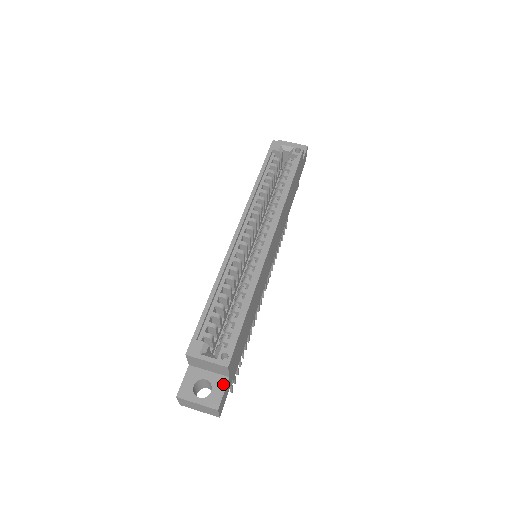
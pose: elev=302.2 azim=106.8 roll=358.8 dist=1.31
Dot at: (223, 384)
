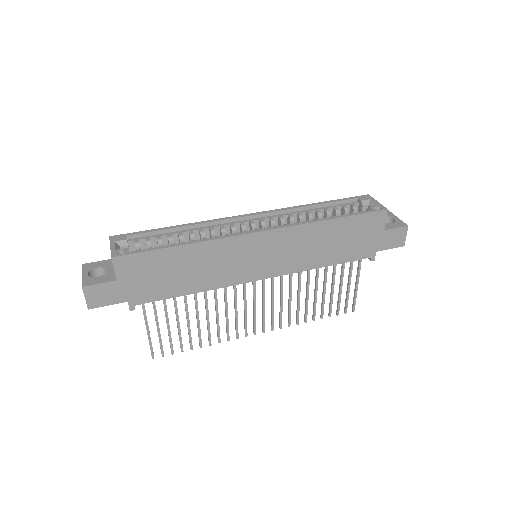
Dot at: (108, 280)
